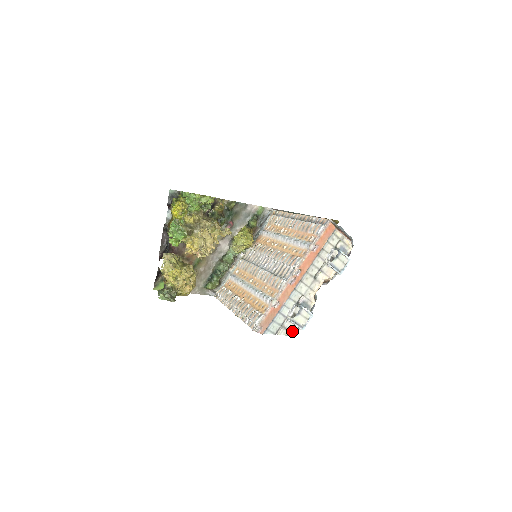
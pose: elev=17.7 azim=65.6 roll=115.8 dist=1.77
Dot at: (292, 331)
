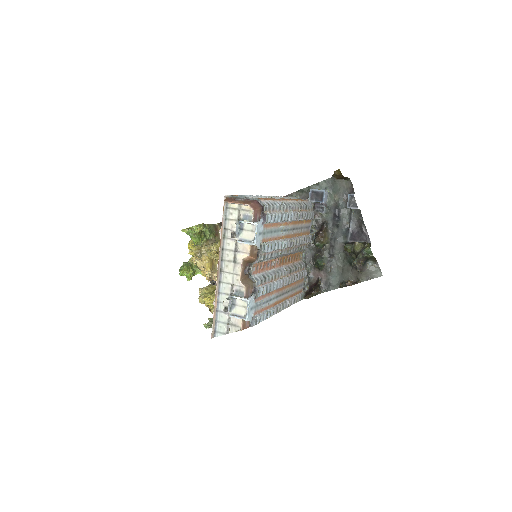
Dot at: (240, 325)
